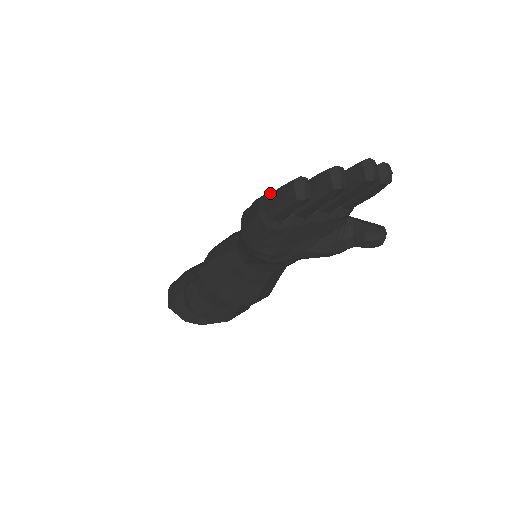
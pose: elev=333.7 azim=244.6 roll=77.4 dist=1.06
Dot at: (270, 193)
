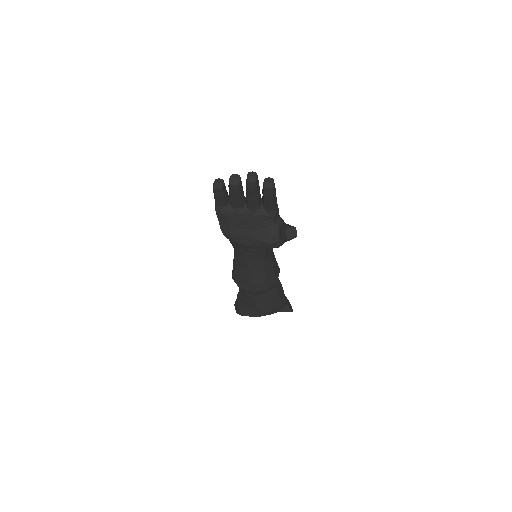
Dot at: occluded
